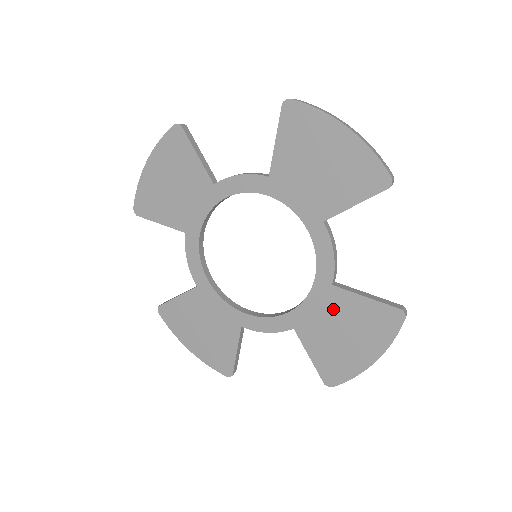
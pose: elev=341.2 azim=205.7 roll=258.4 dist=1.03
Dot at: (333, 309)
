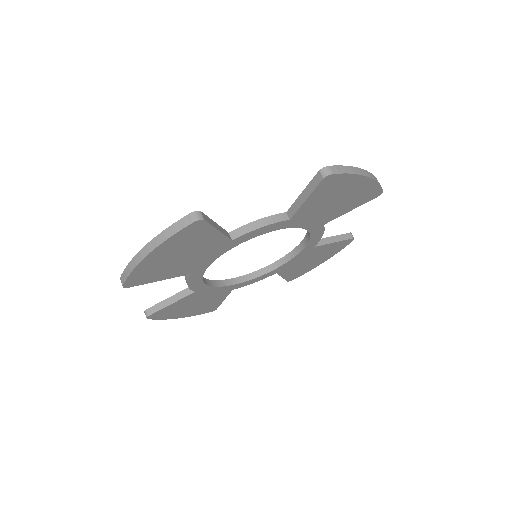
Dot at: (310, 255)
